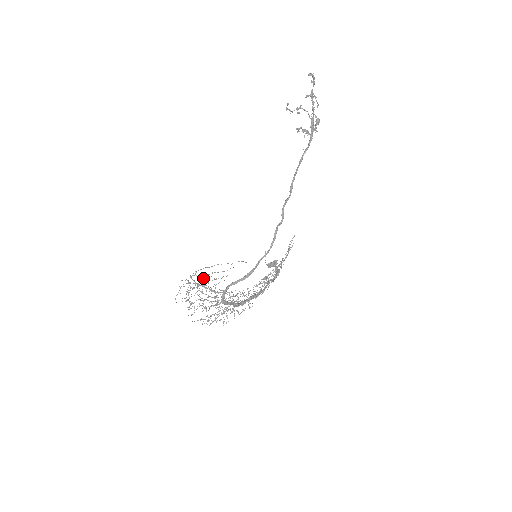
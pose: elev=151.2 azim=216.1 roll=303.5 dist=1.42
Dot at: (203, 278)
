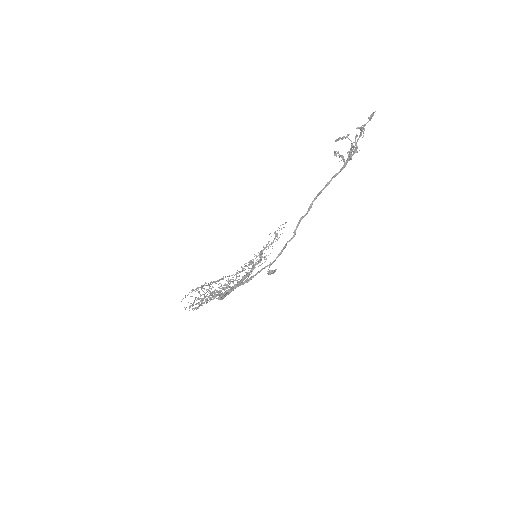
Dot at: occluded
